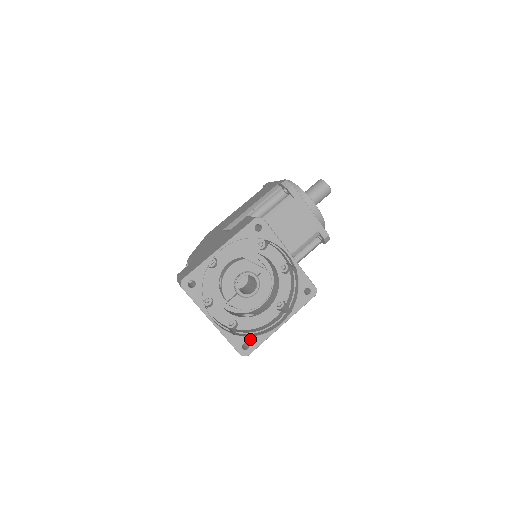
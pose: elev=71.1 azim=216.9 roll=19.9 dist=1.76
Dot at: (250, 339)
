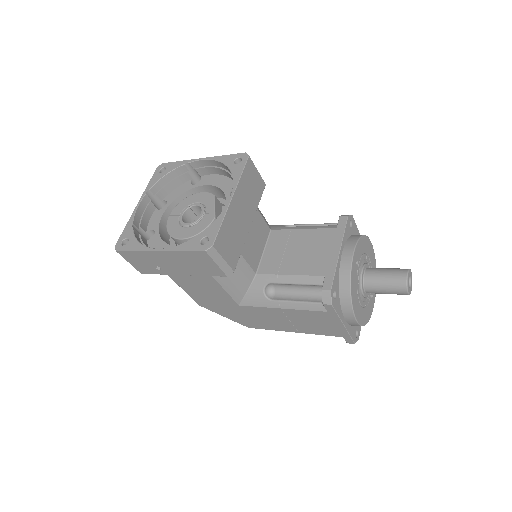
Dot at: (133, 239)
